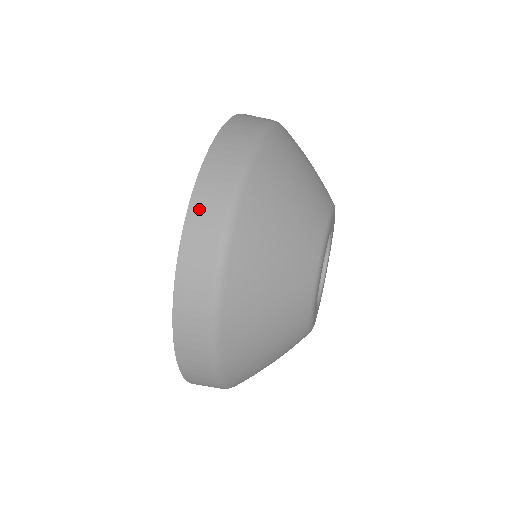
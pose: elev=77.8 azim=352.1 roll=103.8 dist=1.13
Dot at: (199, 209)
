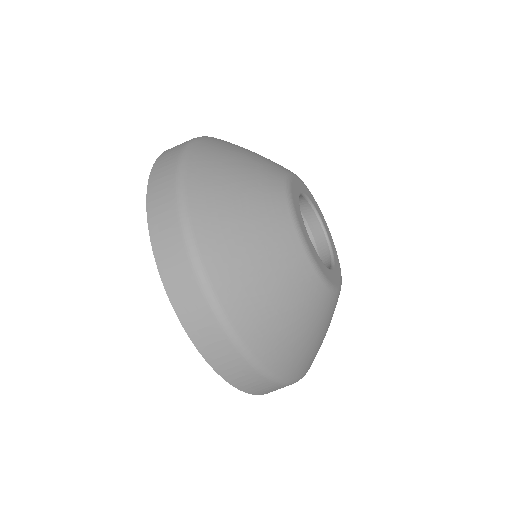
Dot at: (157, 176)
